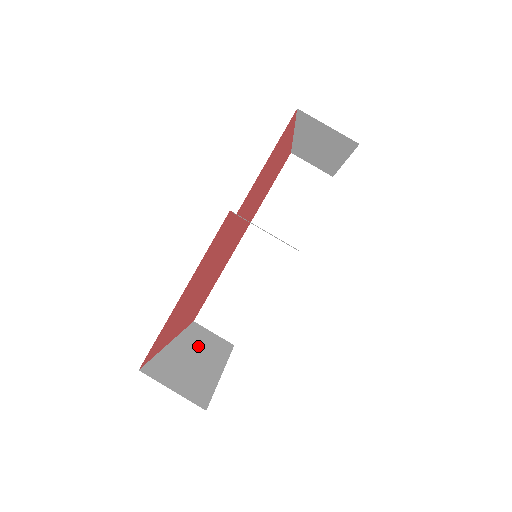
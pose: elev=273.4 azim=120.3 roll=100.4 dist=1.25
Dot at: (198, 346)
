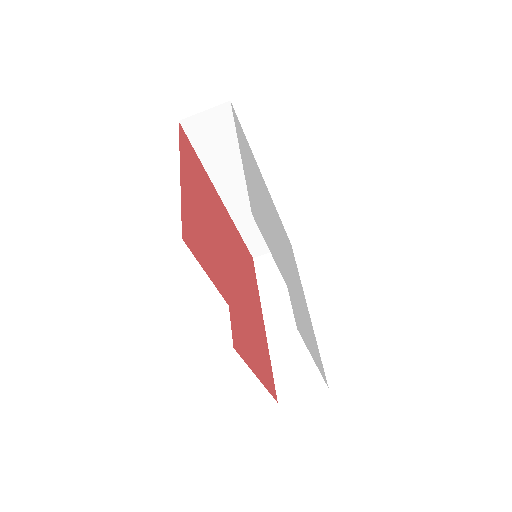
Dot at: (278, 300)
